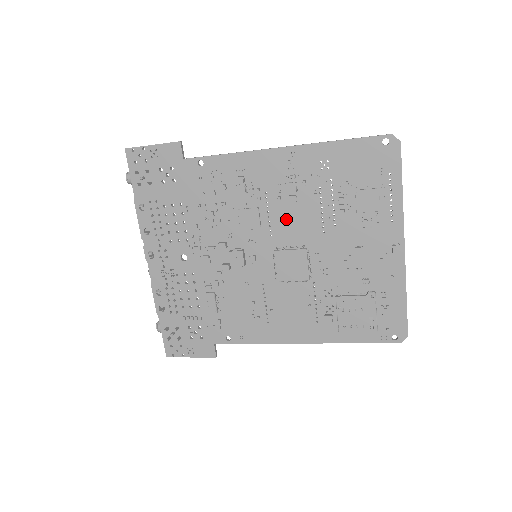
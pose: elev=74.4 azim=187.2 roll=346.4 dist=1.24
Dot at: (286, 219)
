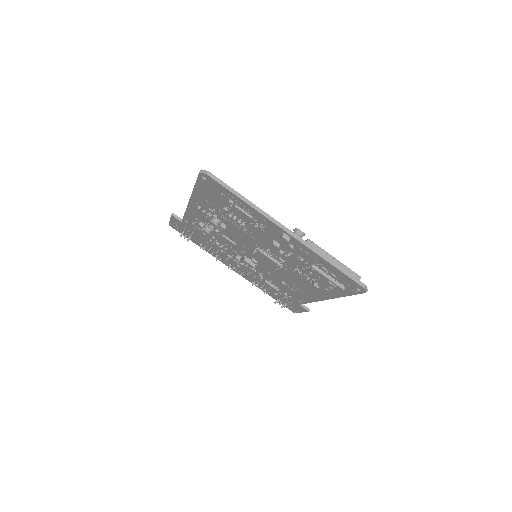
Dot at: (236, 236)
